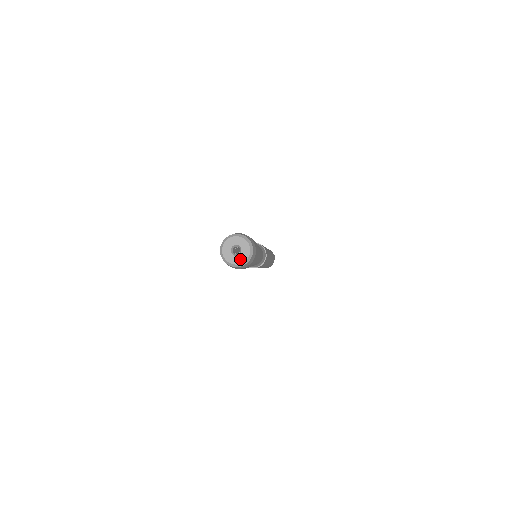
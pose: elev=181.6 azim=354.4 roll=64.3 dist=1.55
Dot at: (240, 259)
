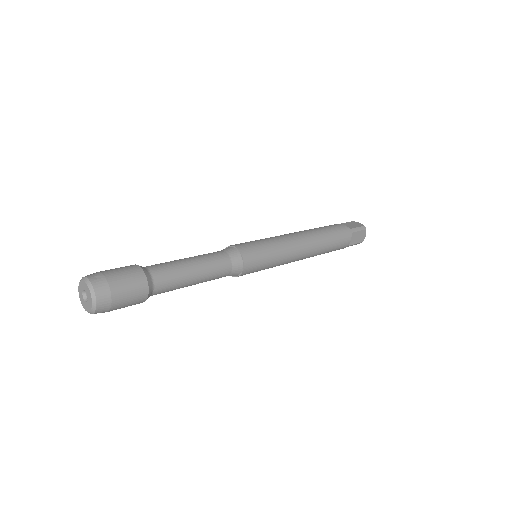
Dot at: (89, 306)
